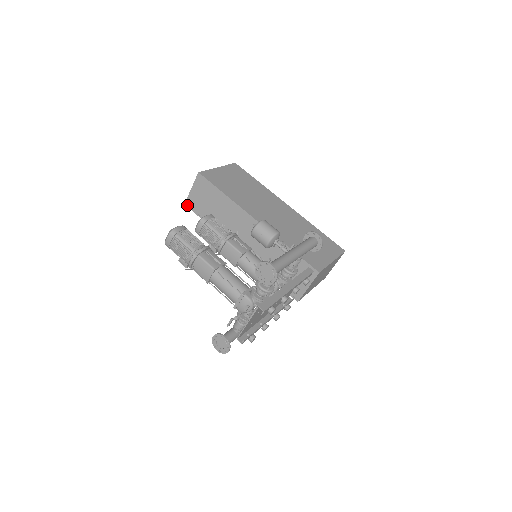
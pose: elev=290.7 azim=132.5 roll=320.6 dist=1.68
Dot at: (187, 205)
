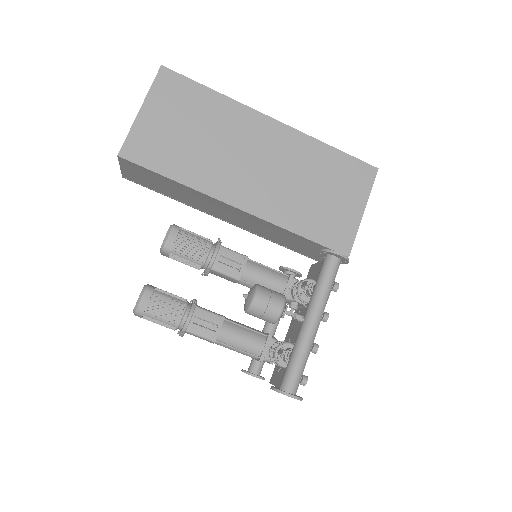
Dot at: (127, 179)
